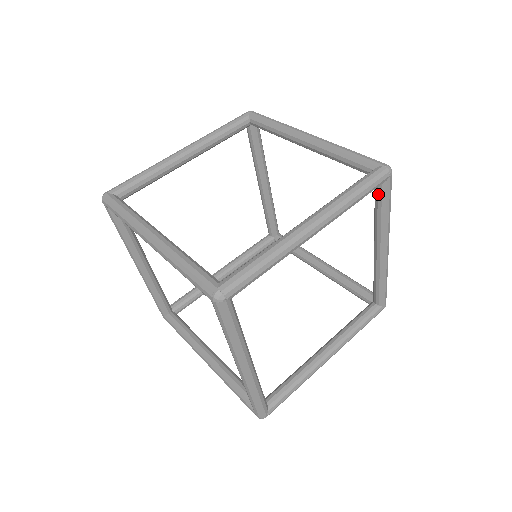
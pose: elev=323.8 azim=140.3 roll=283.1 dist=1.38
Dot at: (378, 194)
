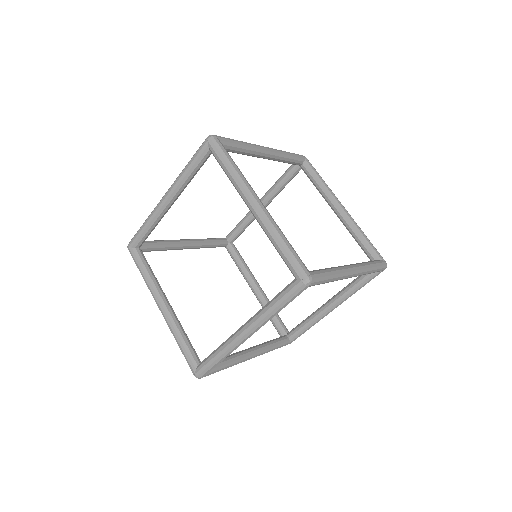
Dot at: (368, 275)
